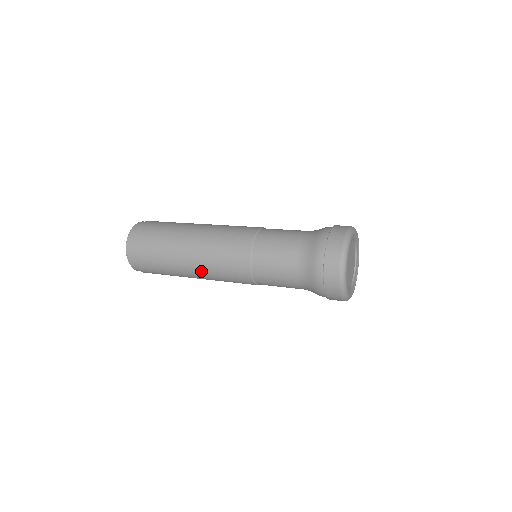
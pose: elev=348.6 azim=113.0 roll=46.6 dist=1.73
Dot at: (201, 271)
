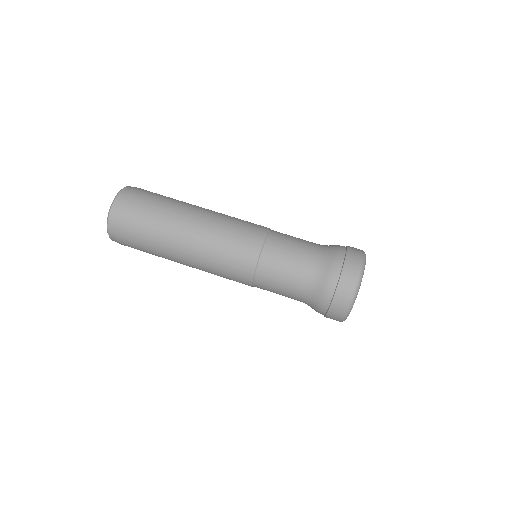
Dot at: occluded
